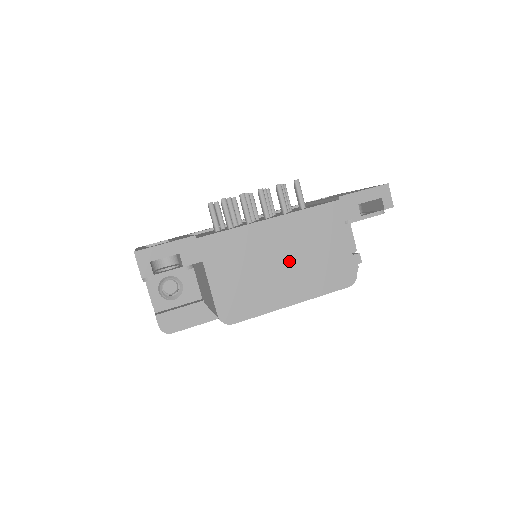
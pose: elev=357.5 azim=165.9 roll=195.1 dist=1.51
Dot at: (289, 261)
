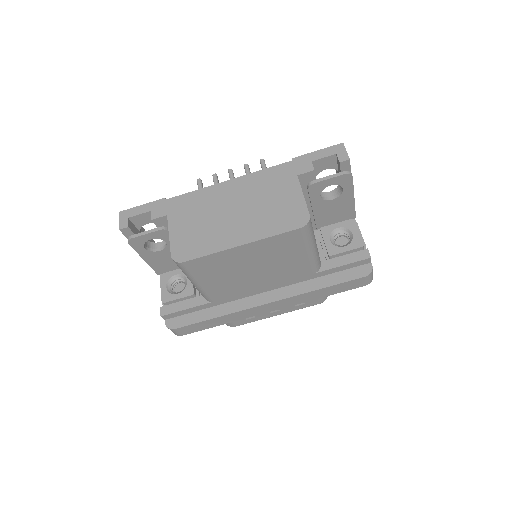
Dot at: (241, 210)
